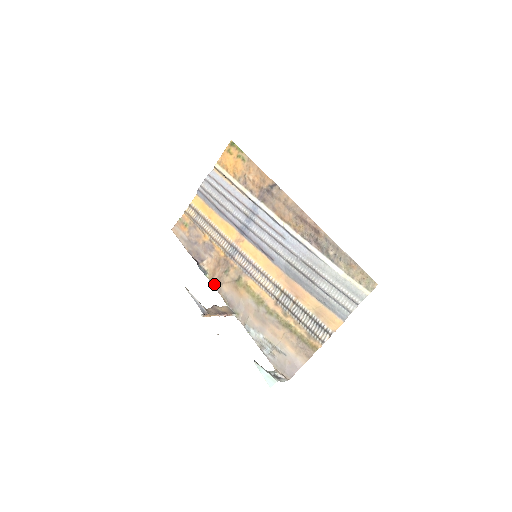
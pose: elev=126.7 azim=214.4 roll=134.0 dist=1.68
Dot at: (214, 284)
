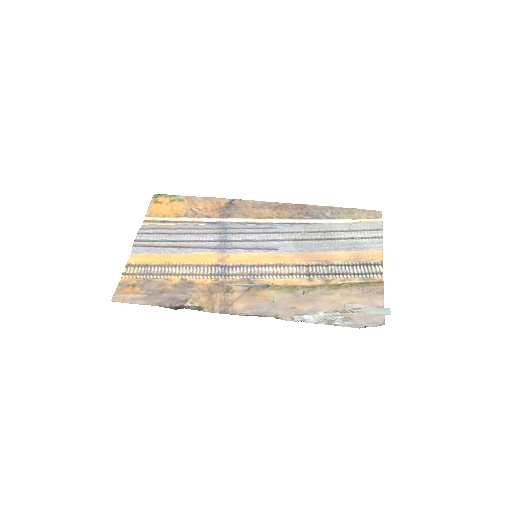
Dot at: (220, 311)
